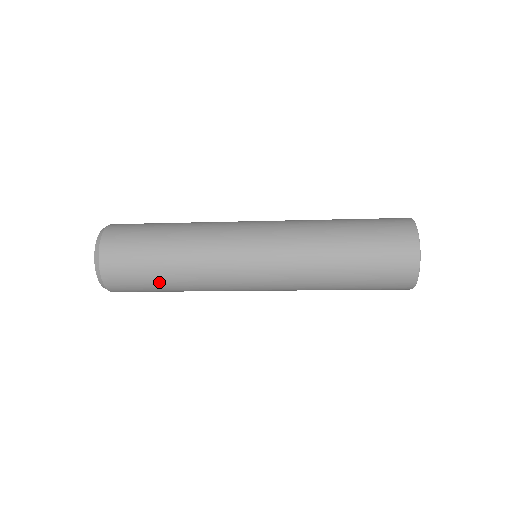
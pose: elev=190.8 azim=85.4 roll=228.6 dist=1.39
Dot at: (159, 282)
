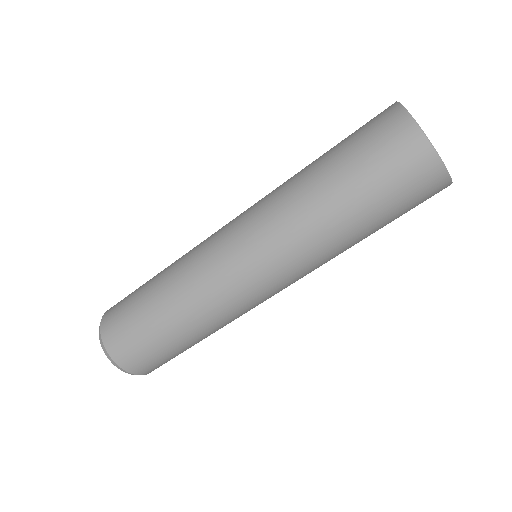
Dot at: (147, 305)
